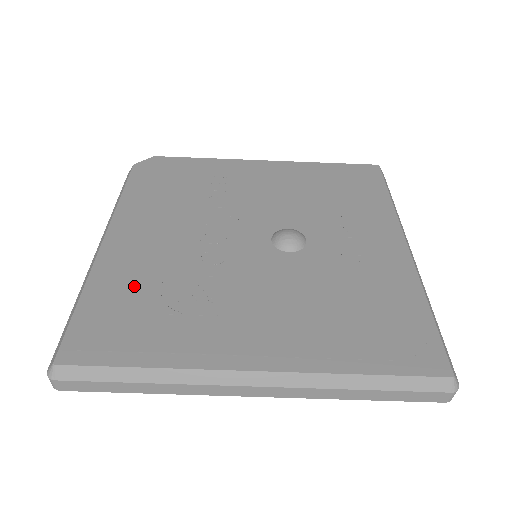
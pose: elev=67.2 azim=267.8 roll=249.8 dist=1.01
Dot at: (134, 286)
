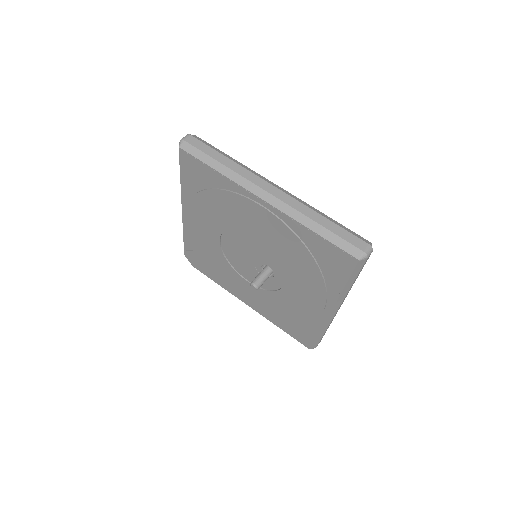
Dot at: occluded
